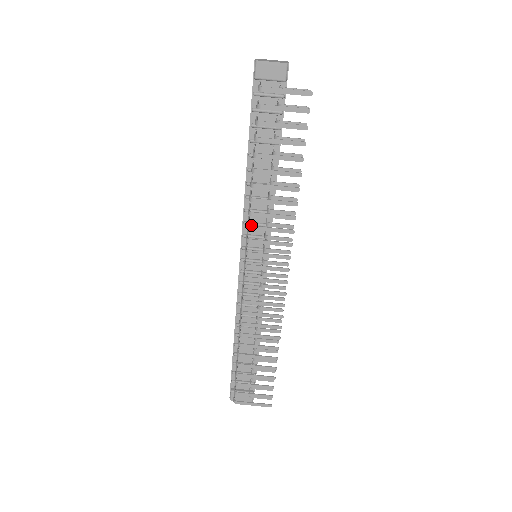
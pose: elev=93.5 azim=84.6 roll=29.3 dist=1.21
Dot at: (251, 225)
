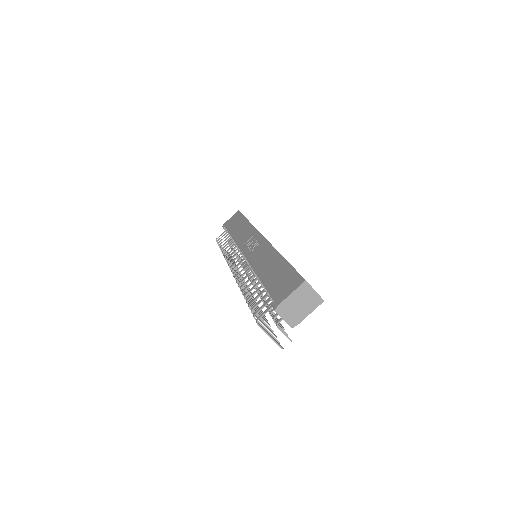
Dot at: occluded
